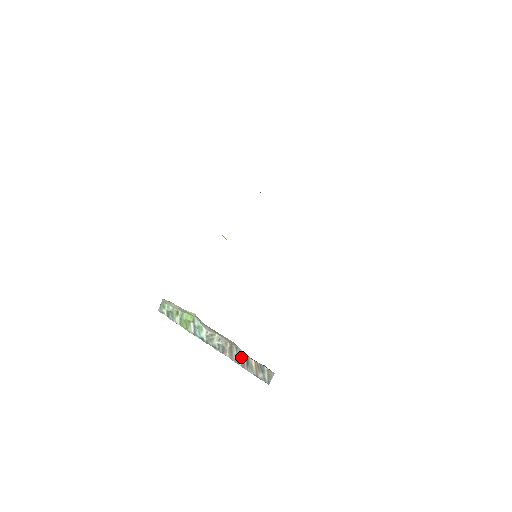
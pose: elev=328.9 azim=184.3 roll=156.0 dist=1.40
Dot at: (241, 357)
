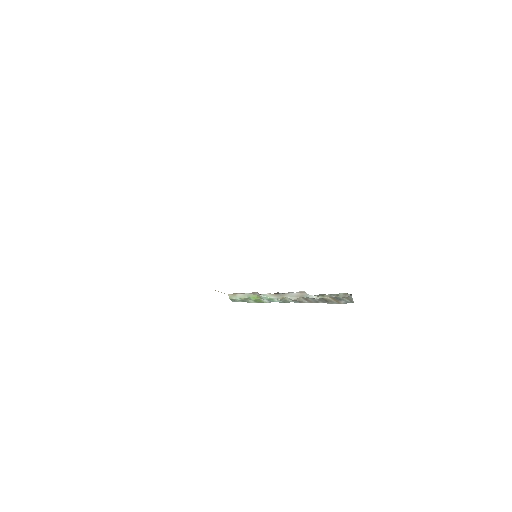
Dot at: (317, 300)
